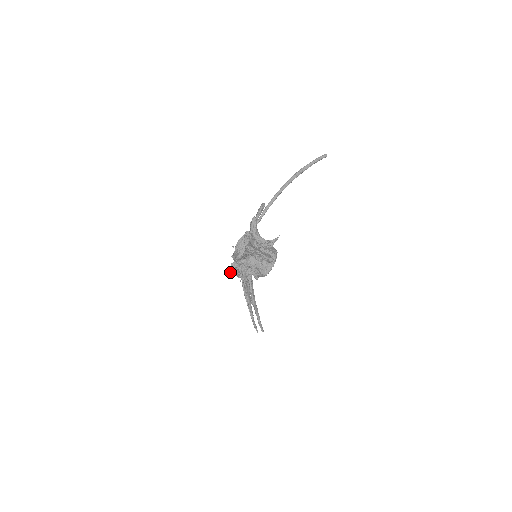
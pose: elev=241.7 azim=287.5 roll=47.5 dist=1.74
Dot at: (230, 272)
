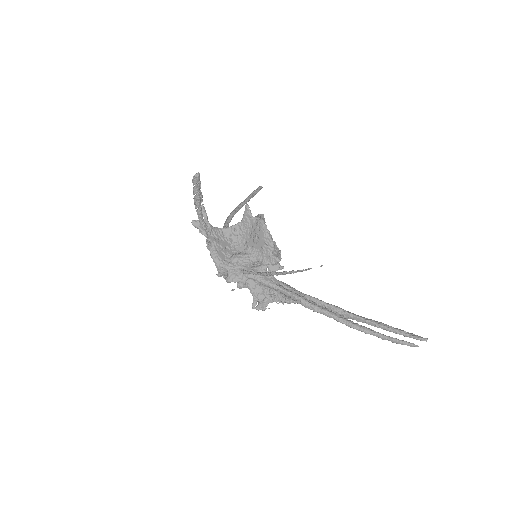
Dot at: occluded
